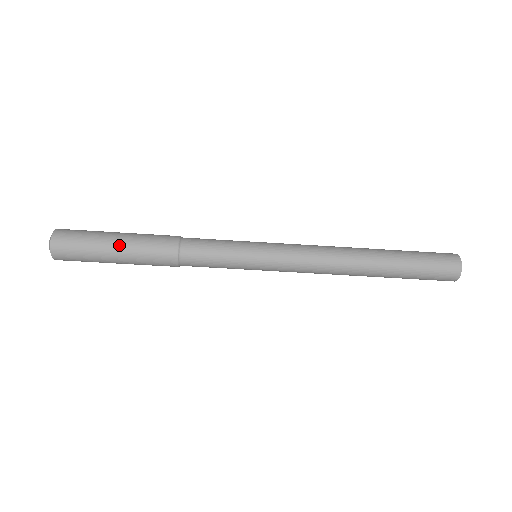
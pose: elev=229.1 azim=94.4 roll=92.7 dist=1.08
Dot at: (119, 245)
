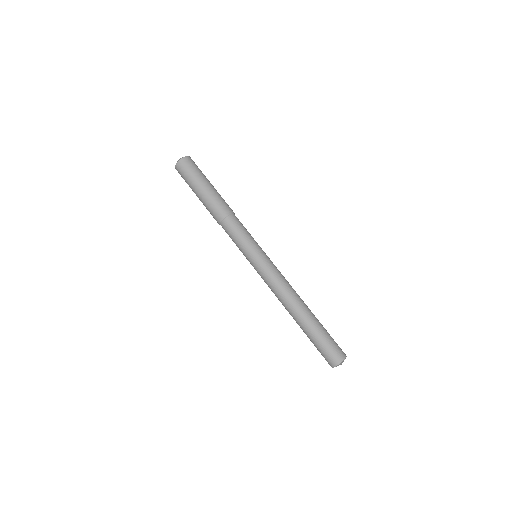
Dot at: (211, 186)
